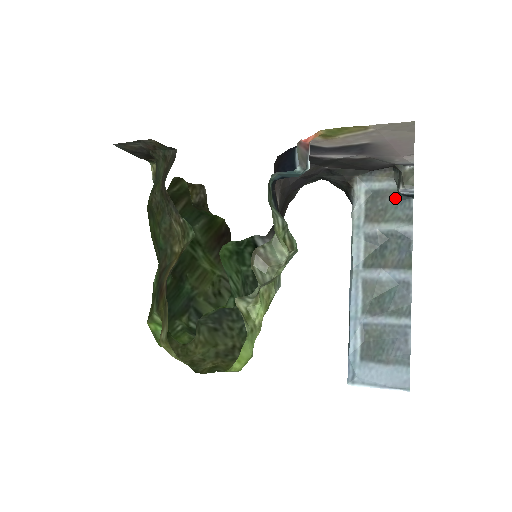
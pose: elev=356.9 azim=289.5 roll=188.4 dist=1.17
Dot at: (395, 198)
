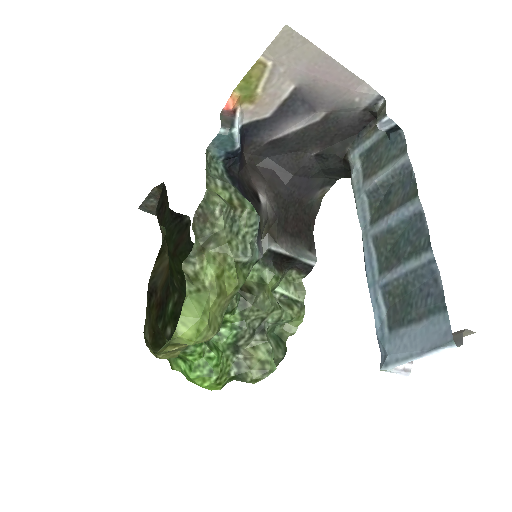
Dot at: (387, 143)
